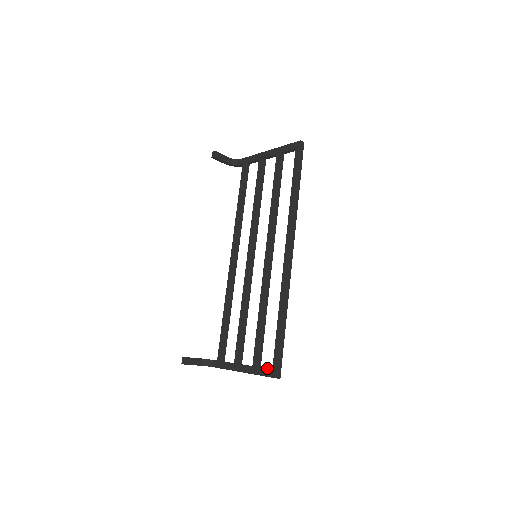
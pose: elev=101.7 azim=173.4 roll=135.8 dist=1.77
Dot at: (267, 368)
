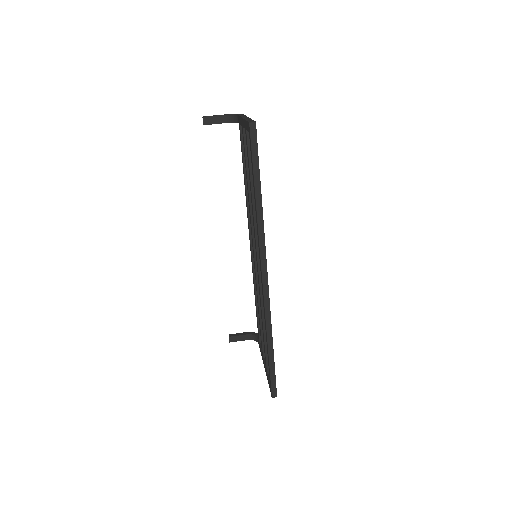
Dot at: occluded
